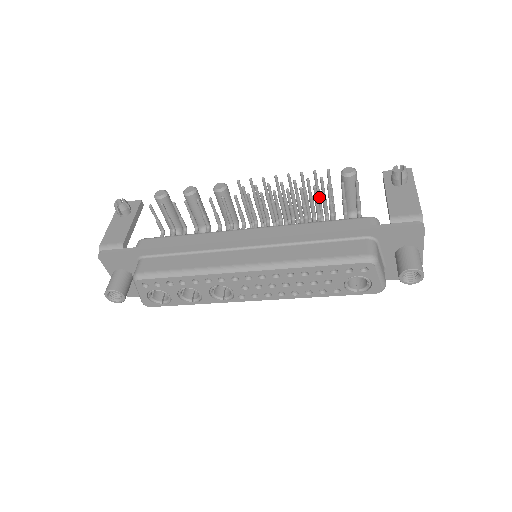
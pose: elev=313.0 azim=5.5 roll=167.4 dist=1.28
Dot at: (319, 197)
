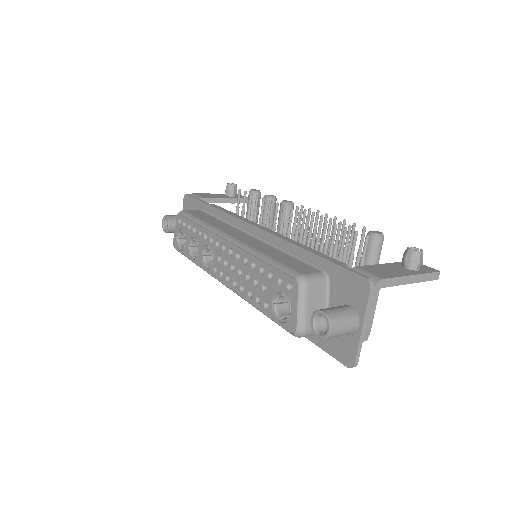
Dot at: (348, 256)
